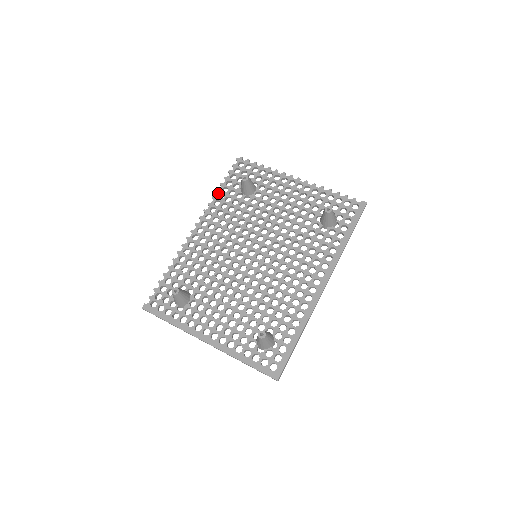
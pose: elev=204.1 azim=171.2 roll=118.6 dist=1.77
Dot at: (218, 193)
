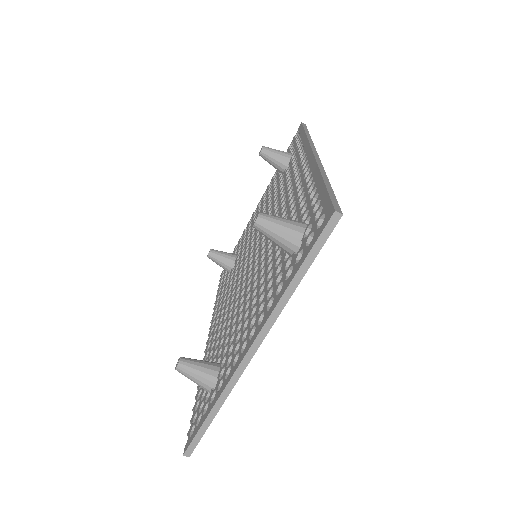
Dot at: (216, 301)
